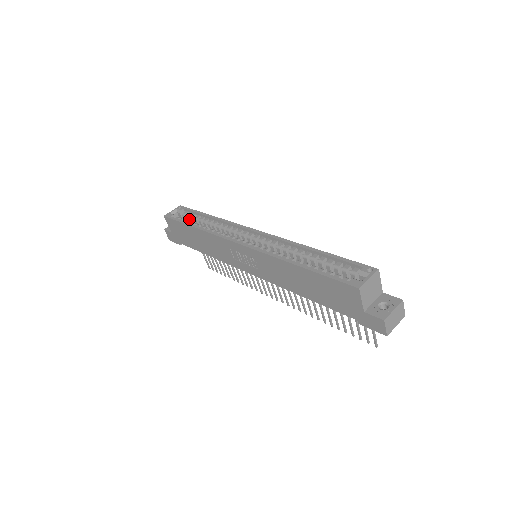
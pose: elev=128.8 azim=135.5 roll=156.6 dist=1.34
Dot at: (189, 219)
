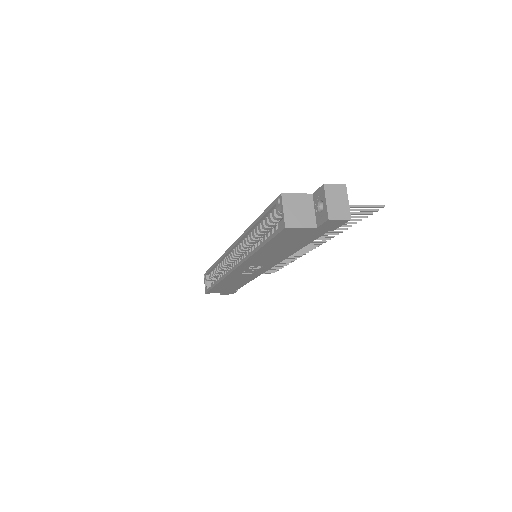
Dot at: (215, 277)
